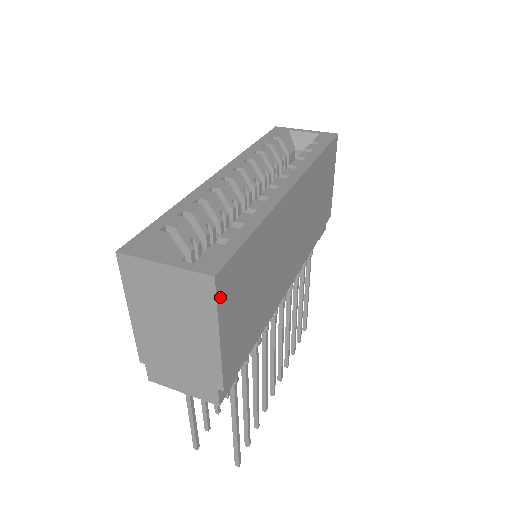
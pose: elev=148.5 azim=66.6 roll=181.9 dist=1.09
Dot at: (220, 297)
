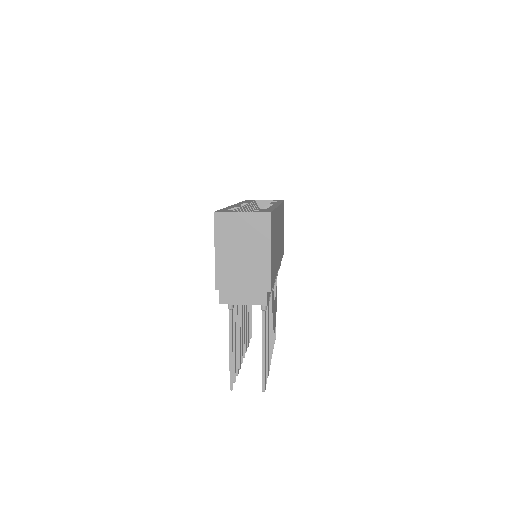
Dot at: (271, 227)
